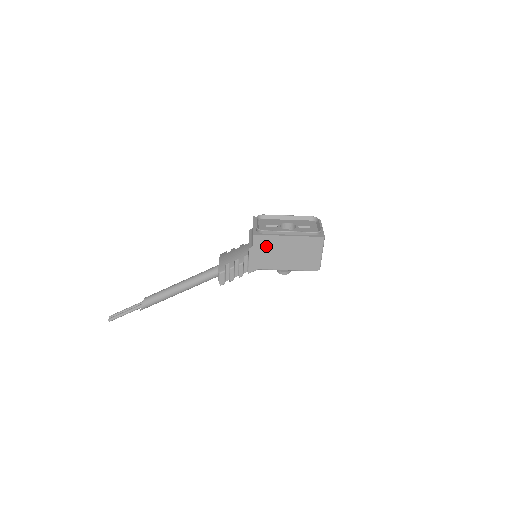
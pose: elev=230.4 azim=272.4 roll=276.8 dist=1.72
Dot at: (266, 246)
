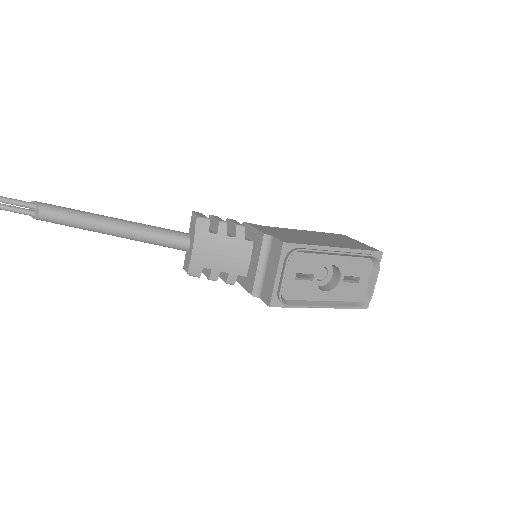
Dot at: occluded
